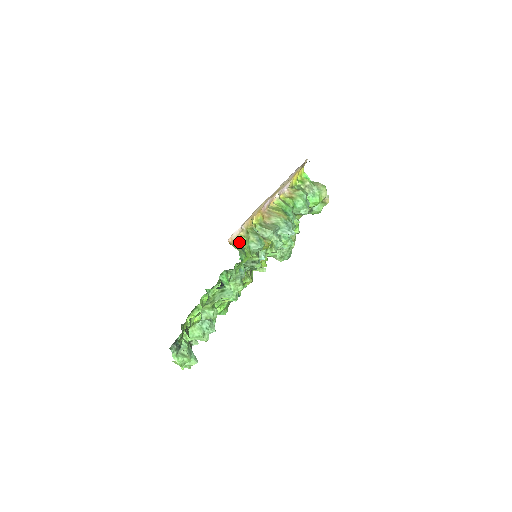
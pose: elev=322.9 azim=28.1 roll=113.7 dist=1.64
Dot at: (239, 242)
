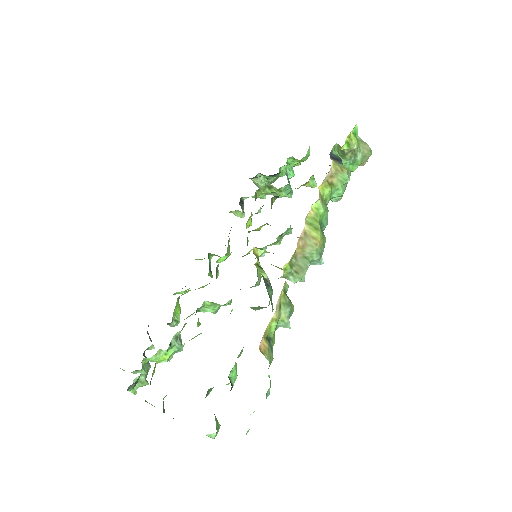
Dot at: (268, 332)
